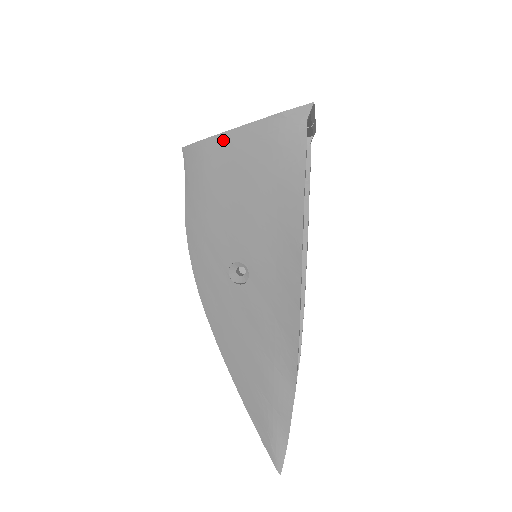
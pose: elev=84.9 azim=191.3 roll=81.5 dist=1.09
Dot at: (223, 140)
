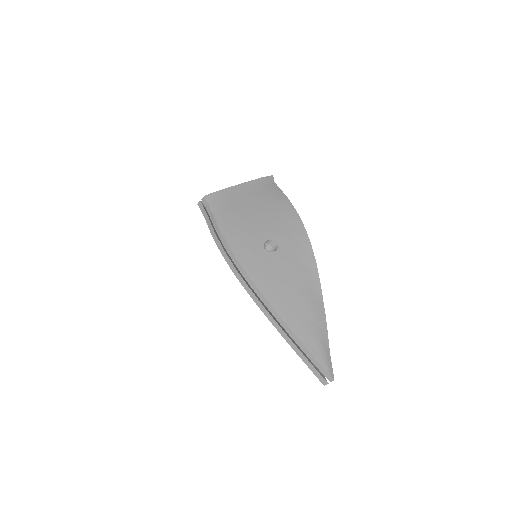
Dot at: (234, 189)
